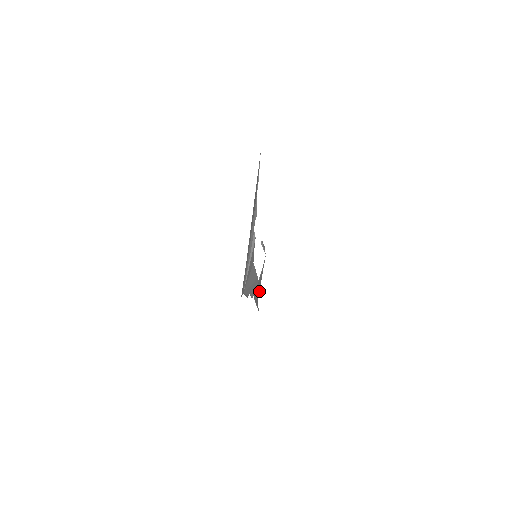
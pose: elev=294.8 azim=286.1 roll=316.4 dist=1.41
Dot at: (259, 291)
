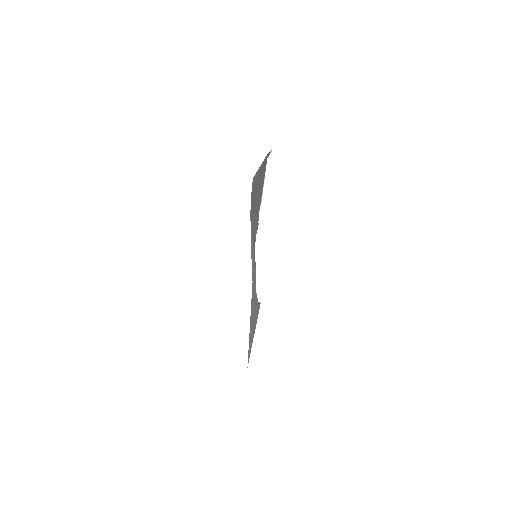
Dot at: occluded
